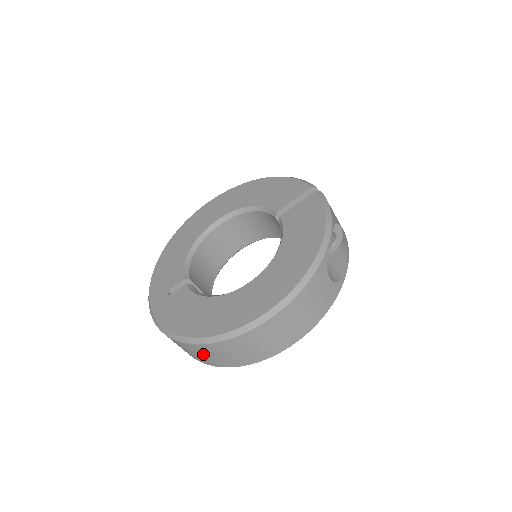
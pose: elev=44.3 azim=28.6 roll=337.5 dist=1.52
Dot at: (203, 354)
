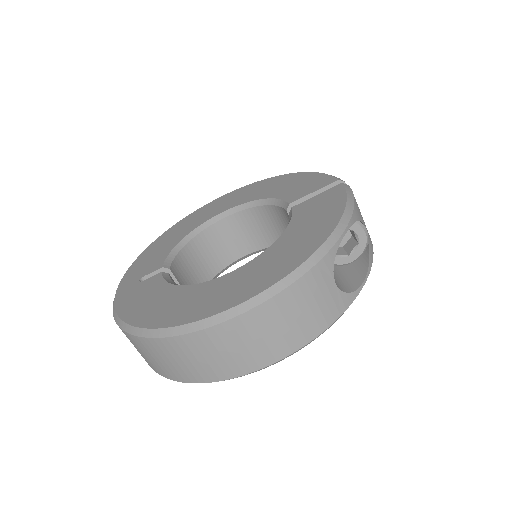
Dot at: (153, 356)
